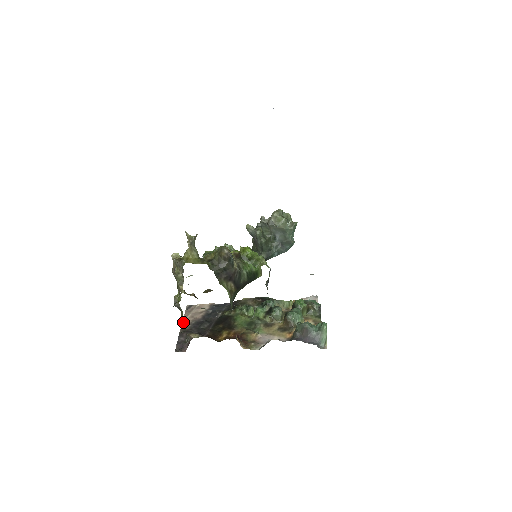
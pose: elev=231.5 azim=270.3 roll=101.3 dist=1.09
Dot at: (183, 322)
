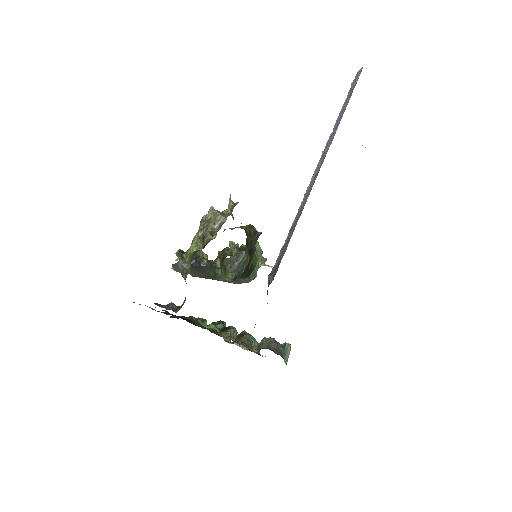
Dot at: occluded
